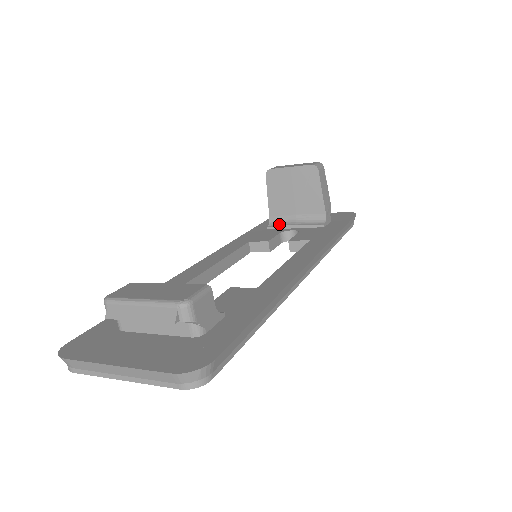
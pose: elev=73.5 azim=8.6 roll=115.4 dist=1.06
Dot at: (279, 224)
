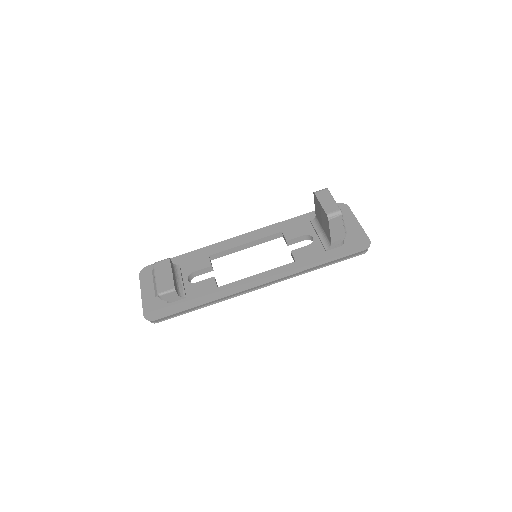
Dot at: (315, 225)
